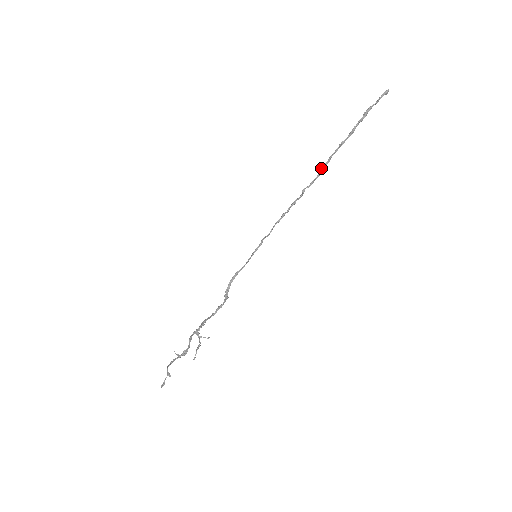
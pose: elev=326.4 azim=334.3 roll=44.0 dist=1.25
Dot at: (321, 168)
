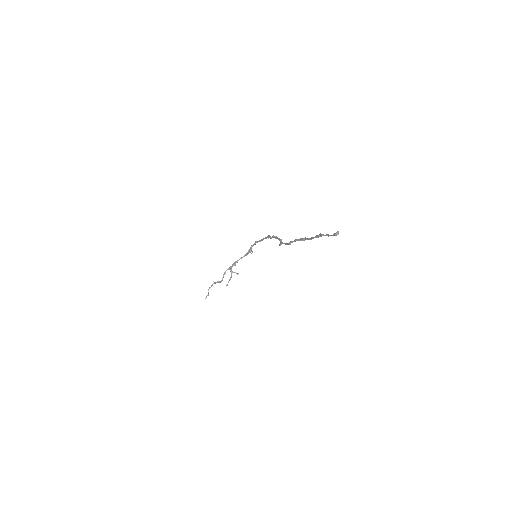
Dot at: (290, 242)
